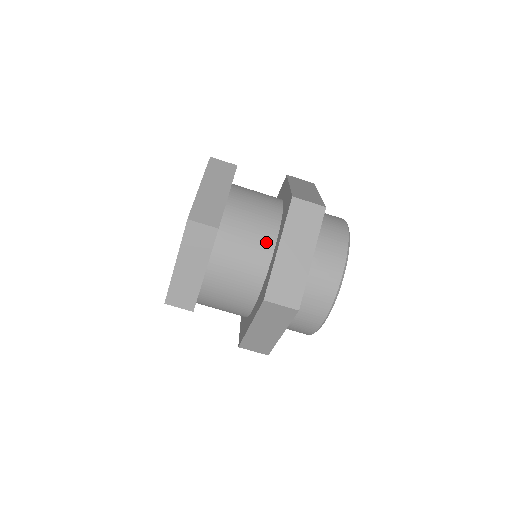
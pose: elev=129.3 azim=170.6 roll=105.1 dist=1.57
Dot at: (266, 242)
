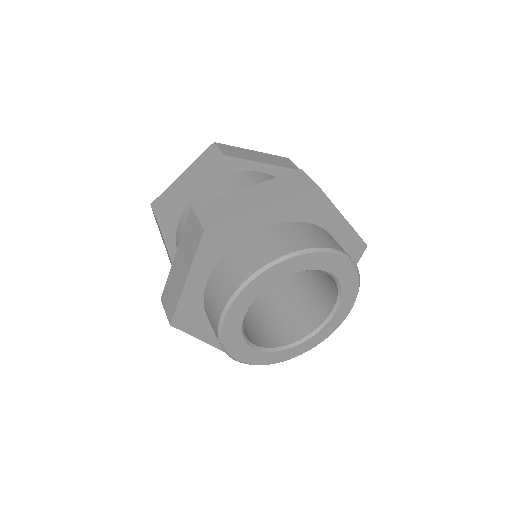
Dot at: occluded
